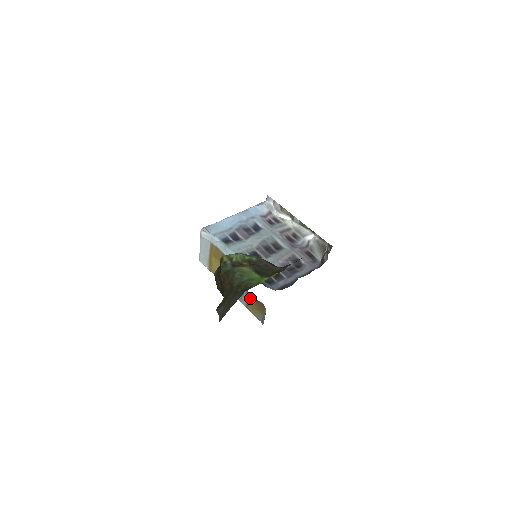
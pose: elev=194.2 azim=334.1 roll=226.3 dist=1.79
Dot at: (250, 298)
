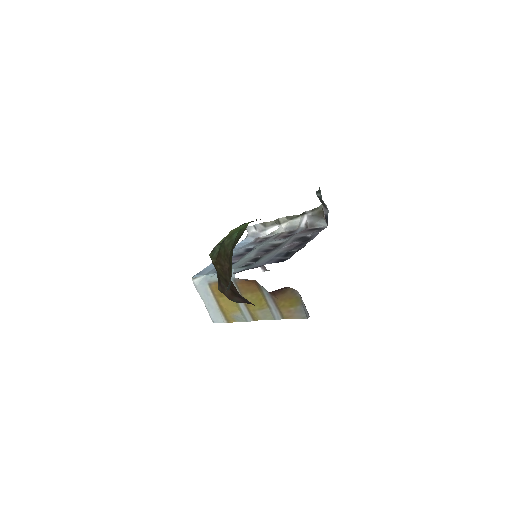
Dot at: (276, 297)
